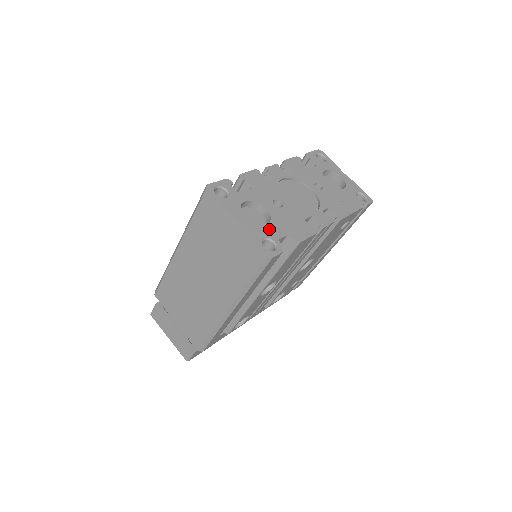
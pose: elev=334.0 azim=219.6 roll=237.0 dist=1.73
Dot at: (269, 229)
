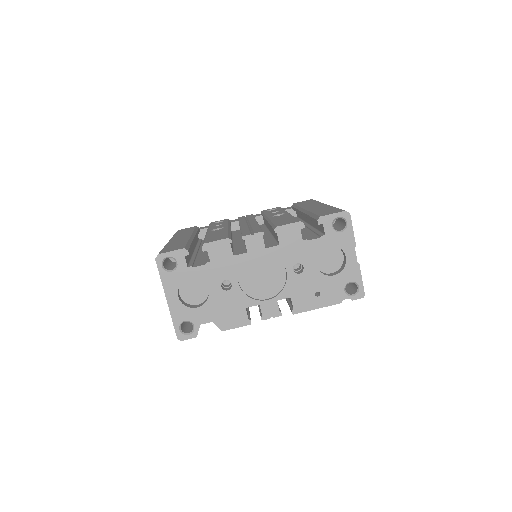
Dot at: (197, 312)
